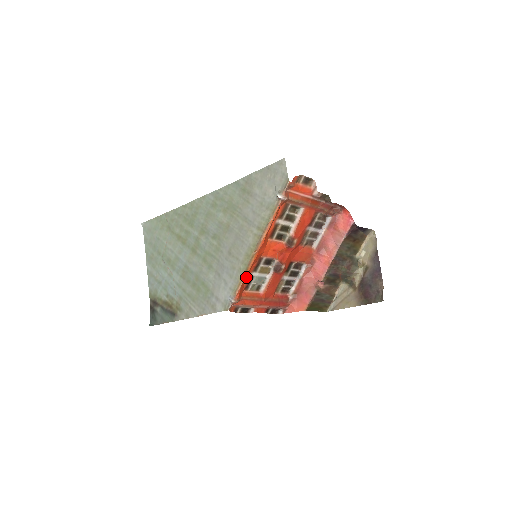
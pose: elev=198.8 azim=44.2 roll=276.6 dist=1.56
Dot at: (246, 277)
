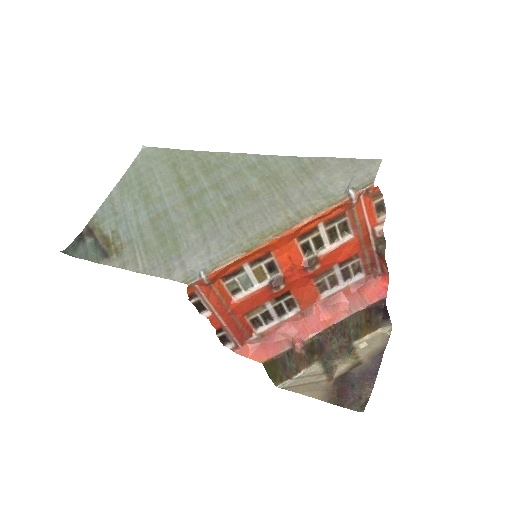
Dot at: (239, 261)
